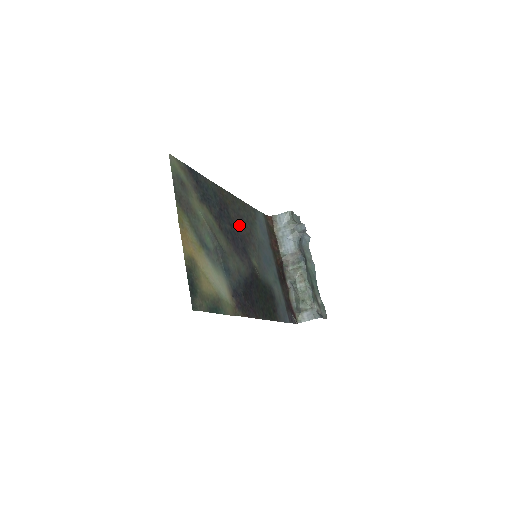
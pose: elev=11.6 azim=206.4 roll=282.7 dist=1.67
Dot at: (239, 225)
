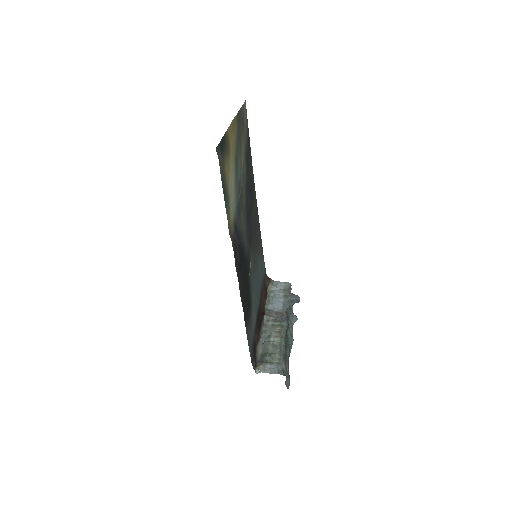
Dot at: (253, 225)
